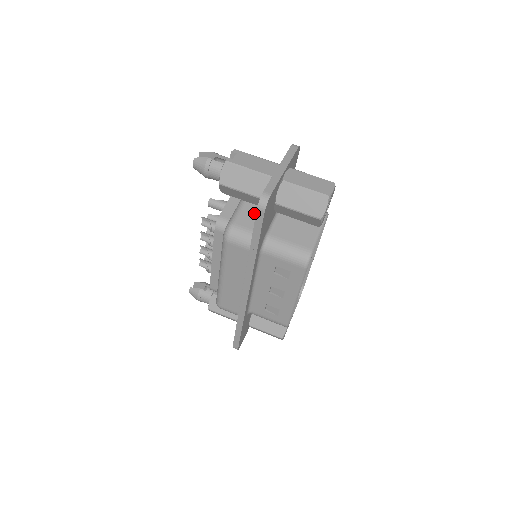
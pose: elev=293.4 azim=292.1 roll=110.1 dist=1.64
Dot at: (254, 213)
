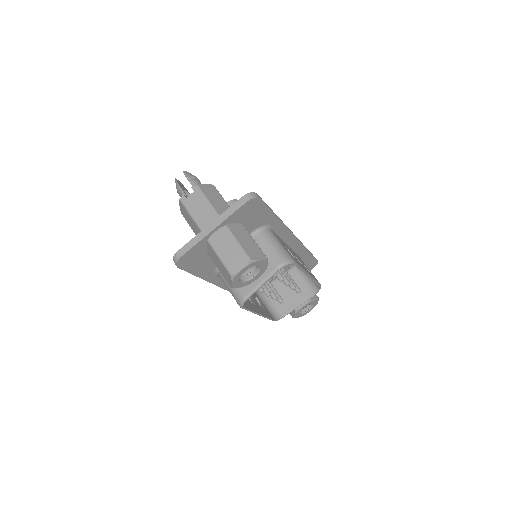
Dot at: occluded
